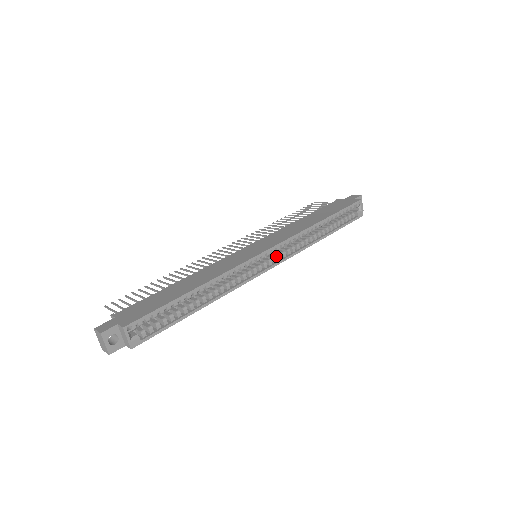
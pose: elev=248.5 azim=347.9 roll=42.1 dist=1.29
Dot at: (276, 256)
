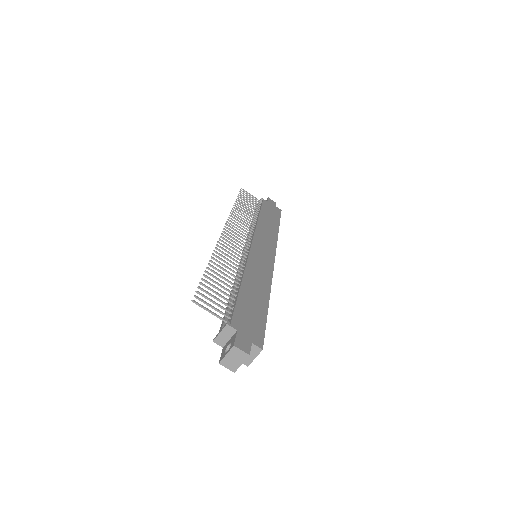
Dot at: occluded
